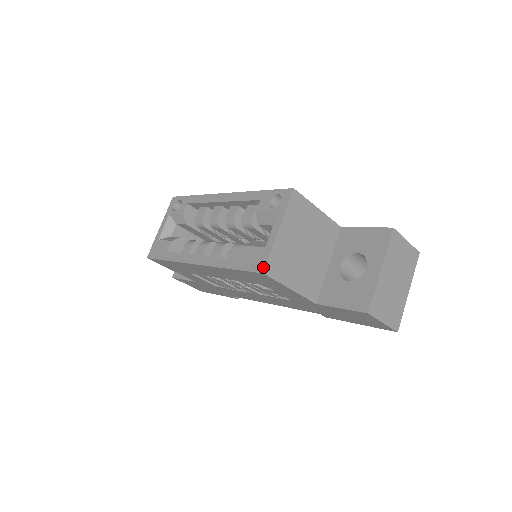
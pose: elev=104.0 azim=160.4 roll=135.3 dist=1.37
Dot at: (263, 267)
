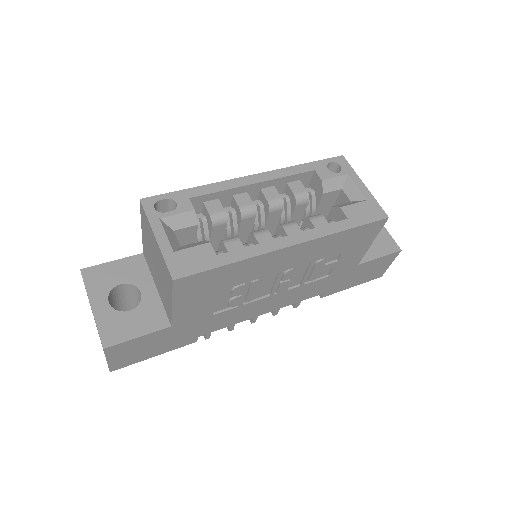
Dot at: (384, 213)
